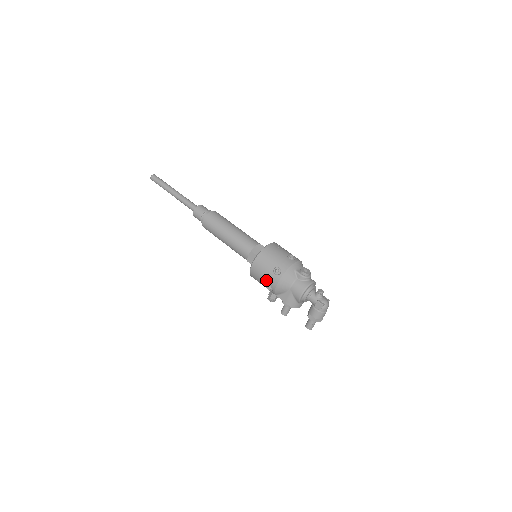
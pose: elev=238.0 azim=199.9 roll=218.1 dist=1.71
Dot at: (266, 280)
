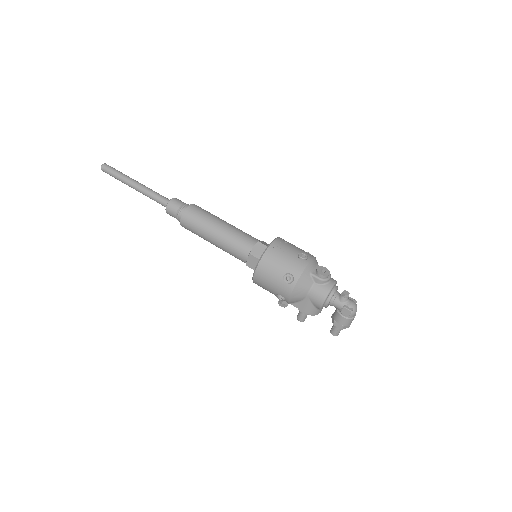
Dot at: (276, 290)
